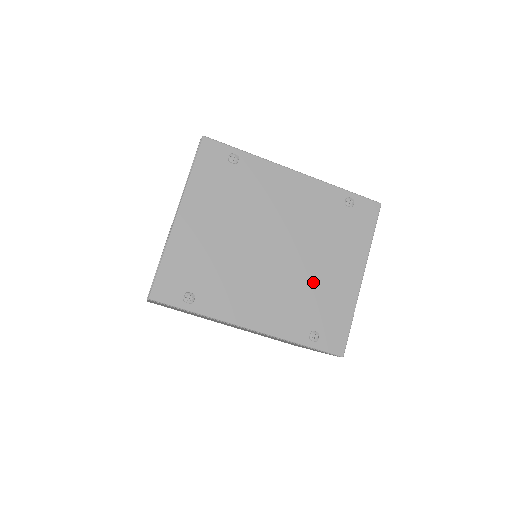
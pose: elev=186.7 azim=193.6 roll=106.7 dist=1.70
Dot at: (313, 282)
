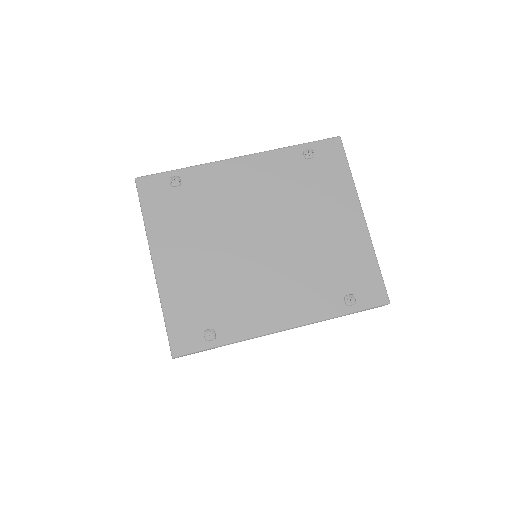
Dot at: (318, 250)
